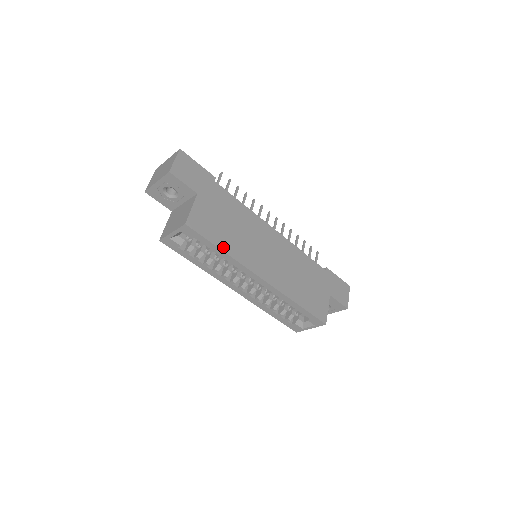
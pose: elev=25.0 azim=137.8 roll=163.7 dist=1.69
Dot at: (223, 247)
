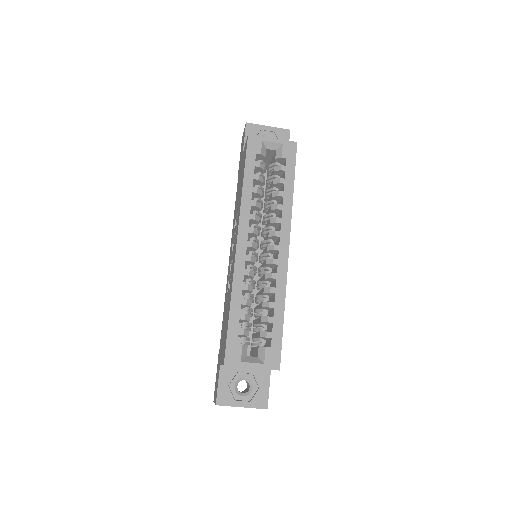
Dot at: (293, 190)
